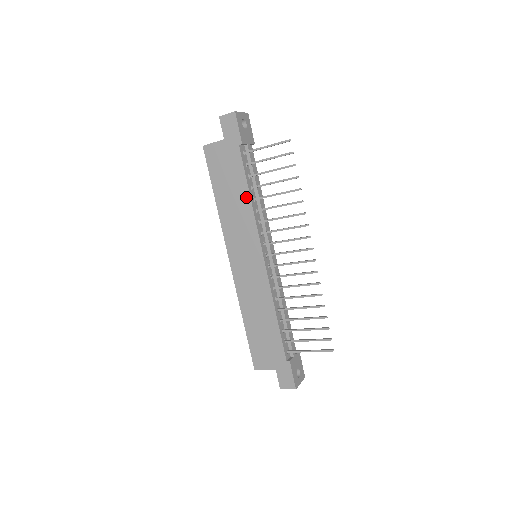
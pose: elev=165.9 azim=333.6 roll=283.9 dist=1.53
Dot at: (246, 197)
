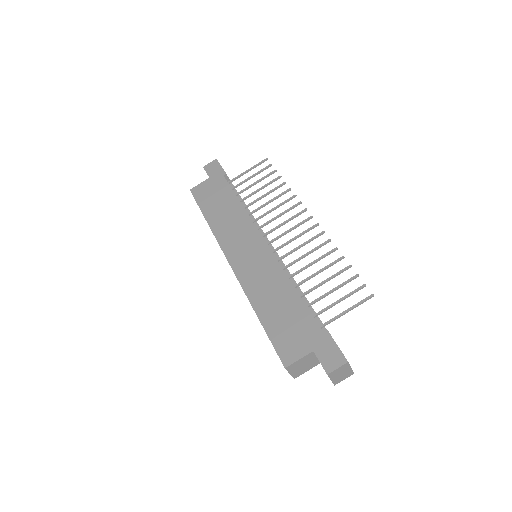
Dot at: (237, 204)
